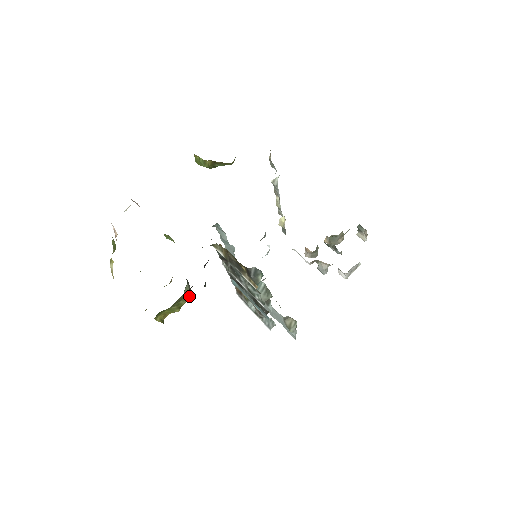
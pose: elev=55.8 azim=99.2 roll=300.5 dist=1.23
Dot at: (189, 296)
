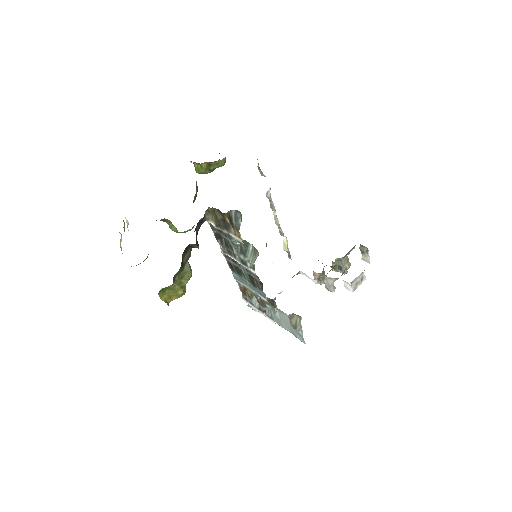
Dot at: (190, 276)
